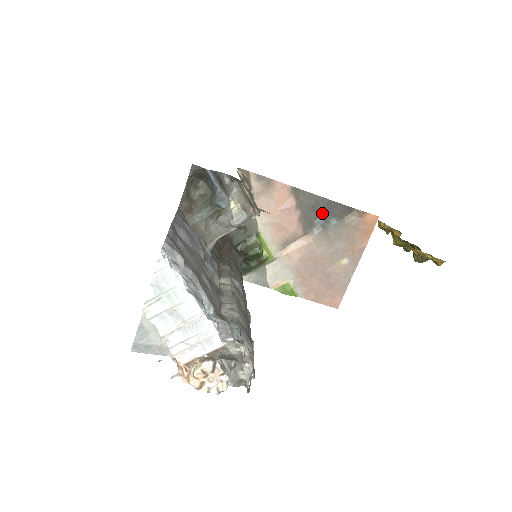
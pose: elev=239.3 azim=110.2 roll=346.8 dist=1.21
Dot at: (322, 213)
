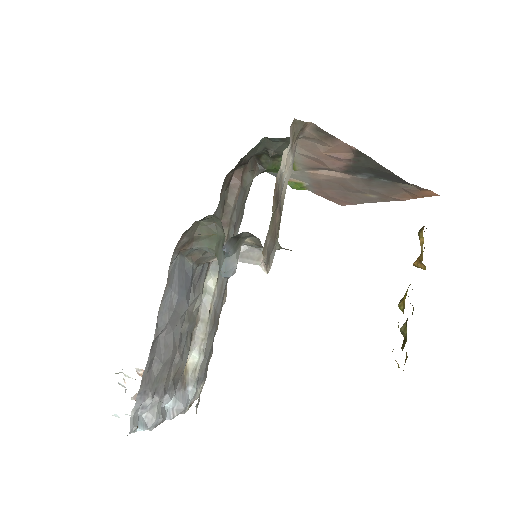
Dot at: (377, 173)
